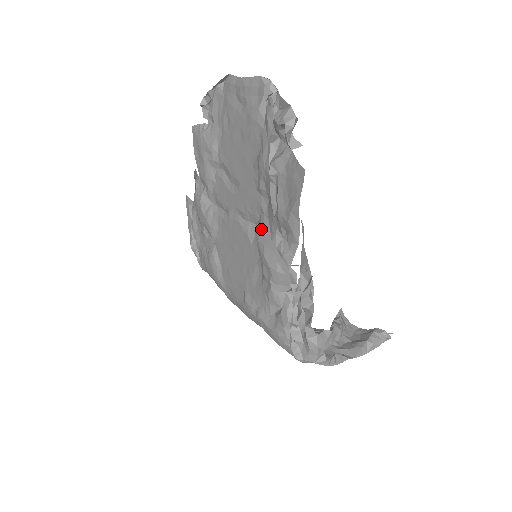
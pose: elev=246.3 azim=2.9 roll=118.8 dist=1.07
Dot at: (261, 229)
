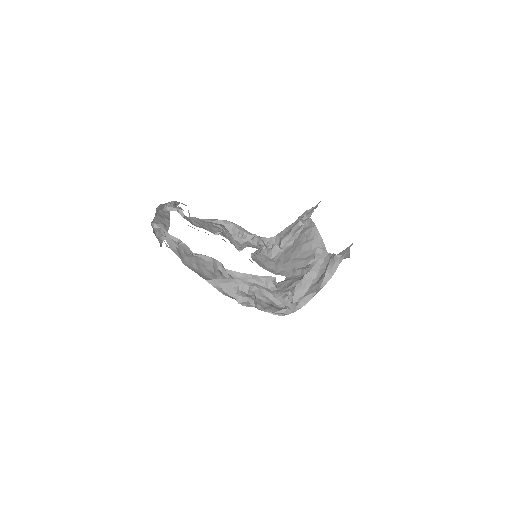
Dot at: occluded
